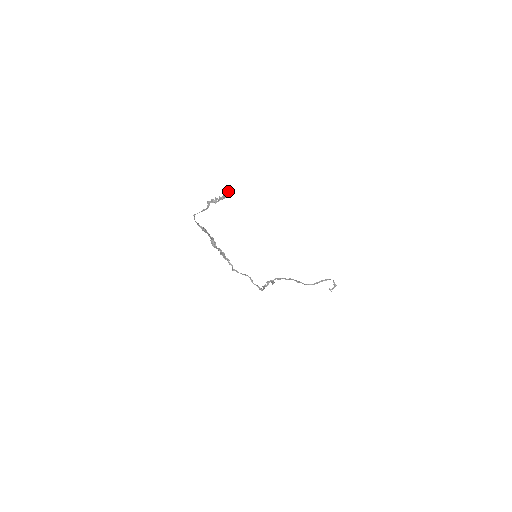
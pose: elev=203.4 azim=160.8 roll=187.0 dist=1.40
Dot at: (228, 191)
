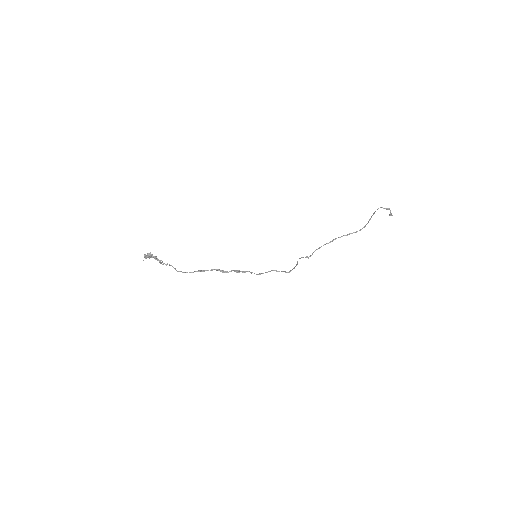
Dot at: (144, 256)
